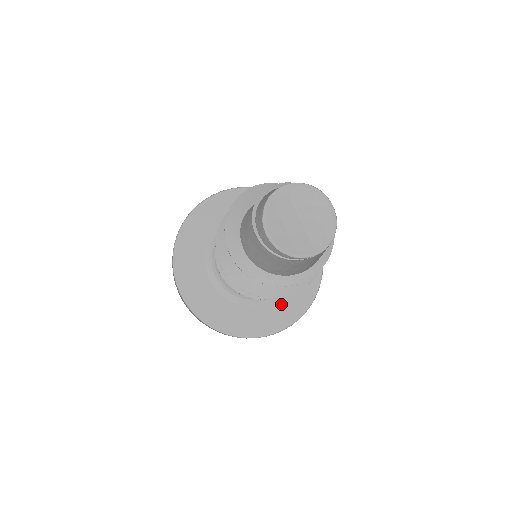
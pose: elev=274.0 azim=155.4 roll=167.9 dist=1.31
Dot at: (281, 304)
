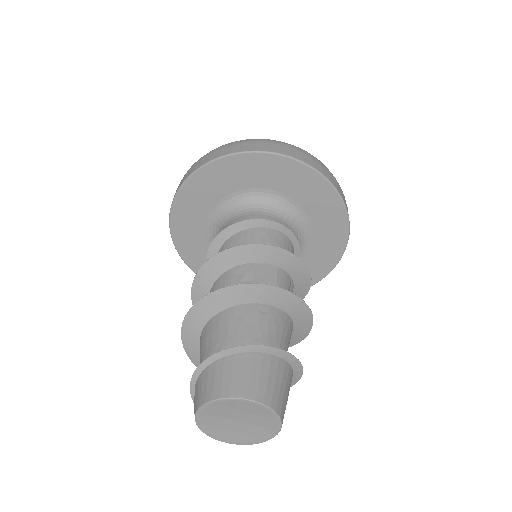
Dot at: (320, 244)
